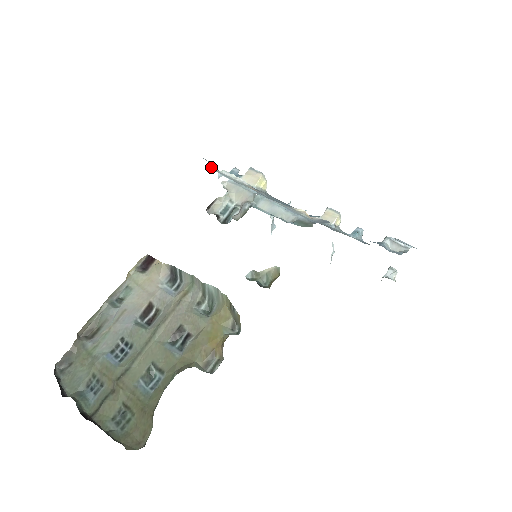
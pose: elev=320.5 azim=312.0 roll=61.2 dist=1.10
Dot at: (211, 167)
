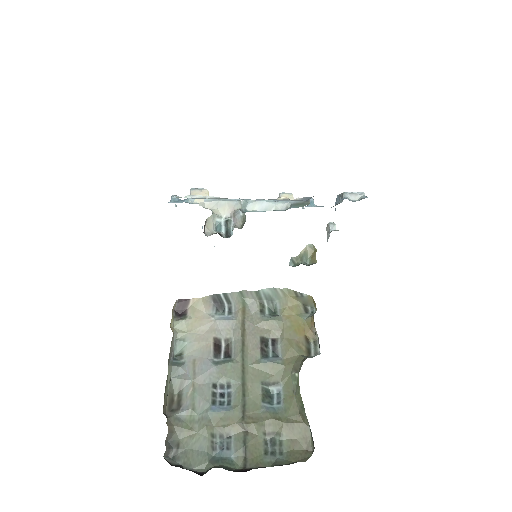
Dot at: occluded
